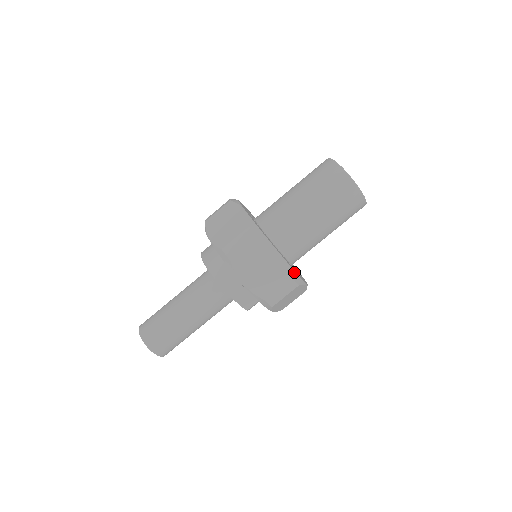
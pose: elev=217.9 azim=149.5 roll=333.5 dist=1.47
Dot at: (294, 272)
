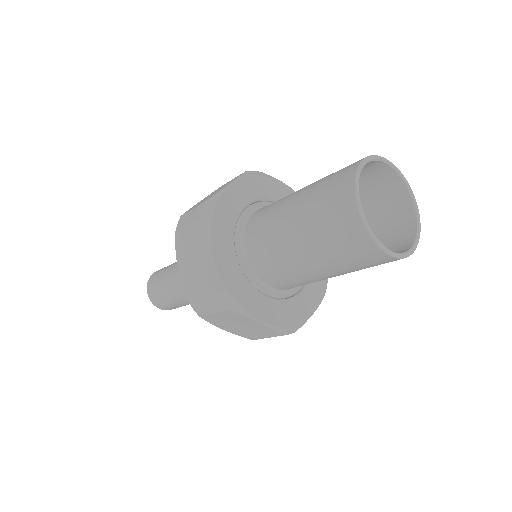
Dot at: (285, 328)
